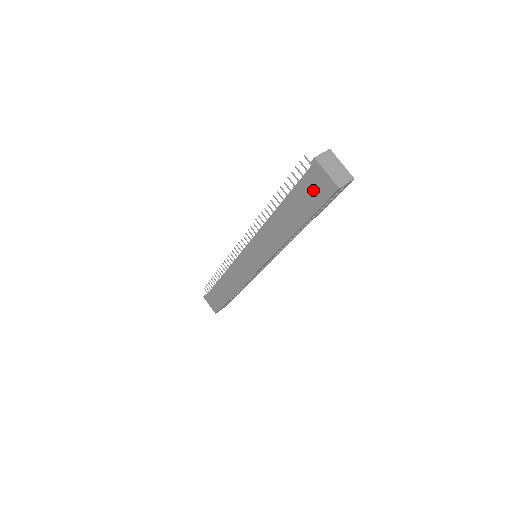
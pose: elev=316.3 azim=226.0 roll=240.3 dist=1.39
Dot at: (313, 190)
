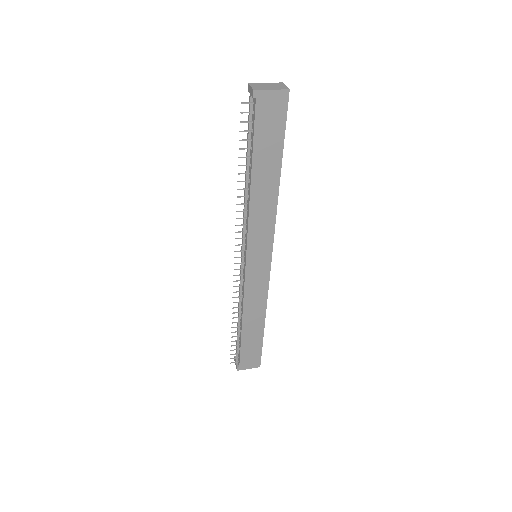
Dot at: (270, 119)
